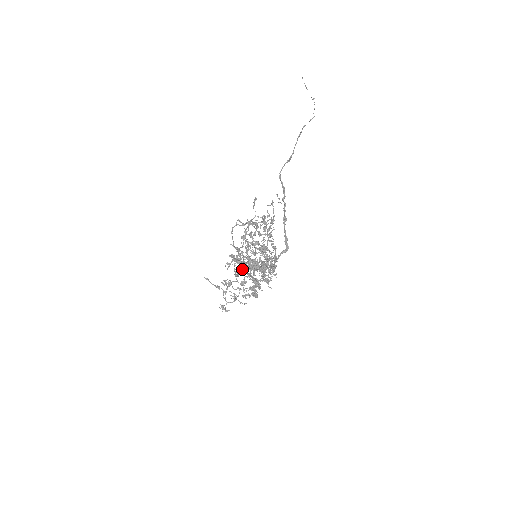
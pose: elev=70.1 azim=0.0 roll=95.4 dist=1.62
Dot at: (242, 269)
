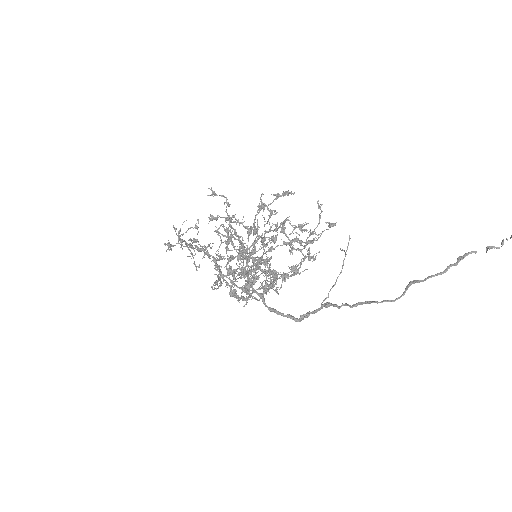
Dot at: (227, 237)
